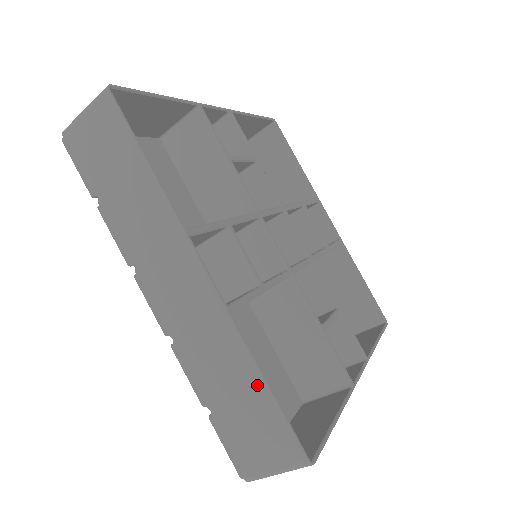
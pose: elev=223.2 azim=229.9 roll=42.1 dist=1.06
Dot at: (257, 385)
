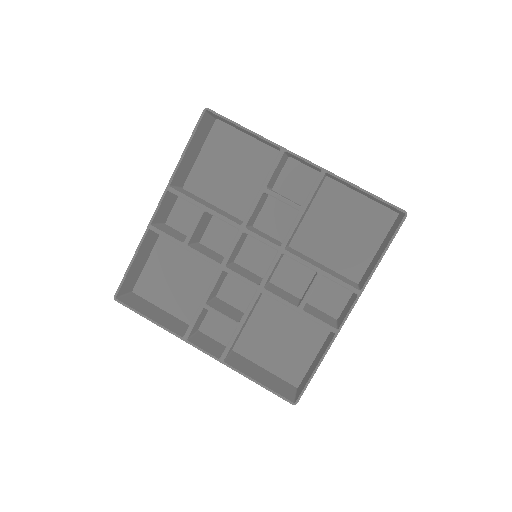
Dot at: (255, 380)
